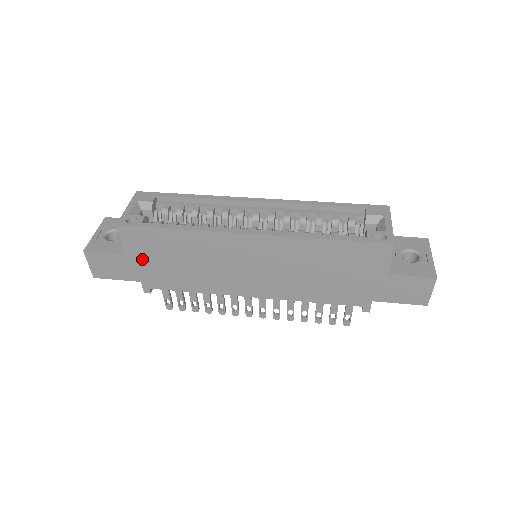
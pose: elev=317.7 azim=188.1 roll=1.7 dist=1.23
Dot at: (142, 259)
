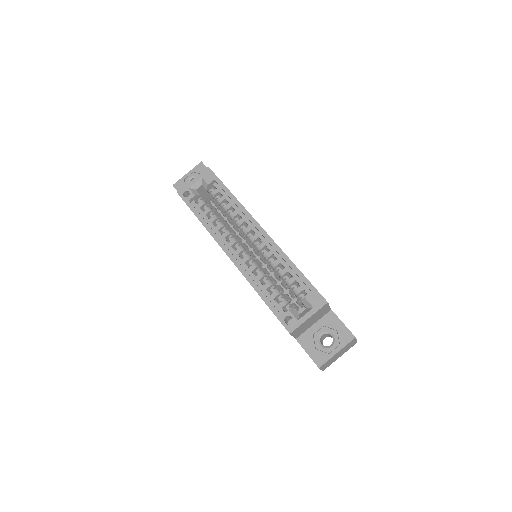
Dot at: occluded
